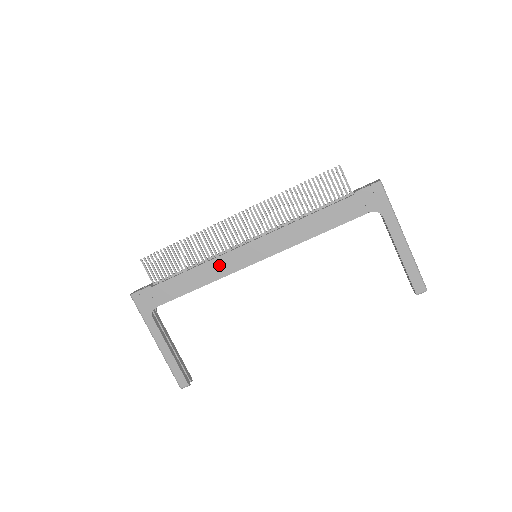
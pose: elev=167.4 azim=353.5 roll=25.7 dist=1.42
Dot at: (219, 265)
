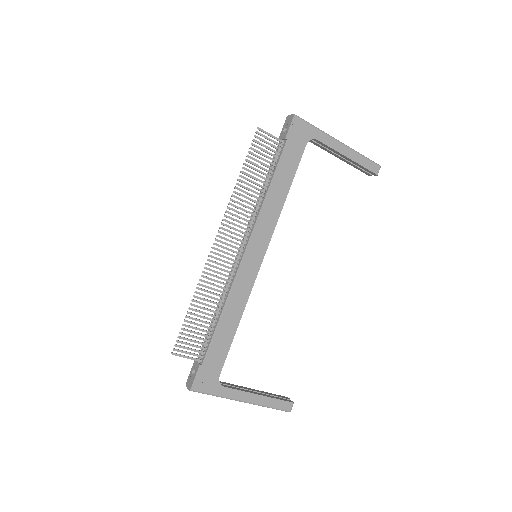
Dot at: (238, 291)
